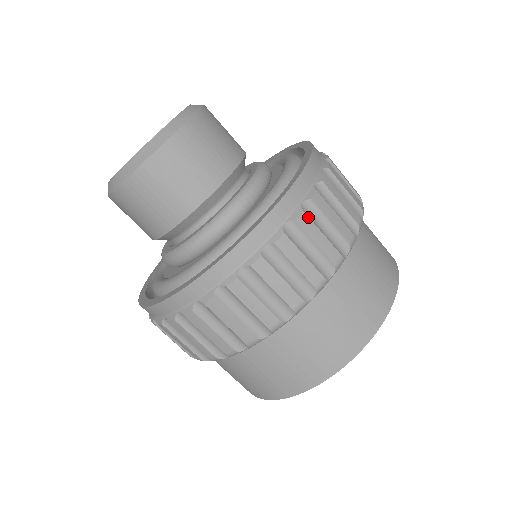
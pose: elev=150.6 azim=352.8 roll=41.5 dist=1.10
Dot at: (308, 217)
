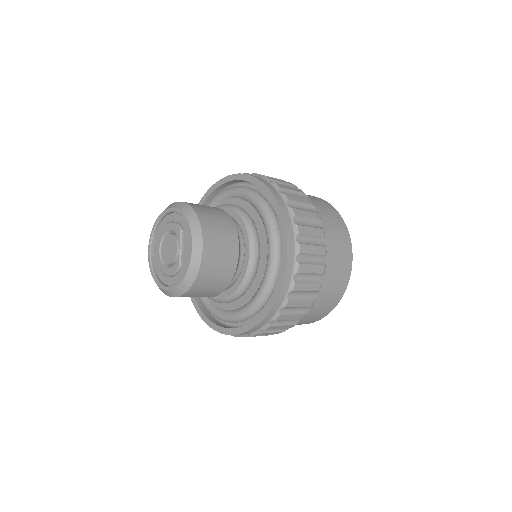
Dot at: (301, 226)
